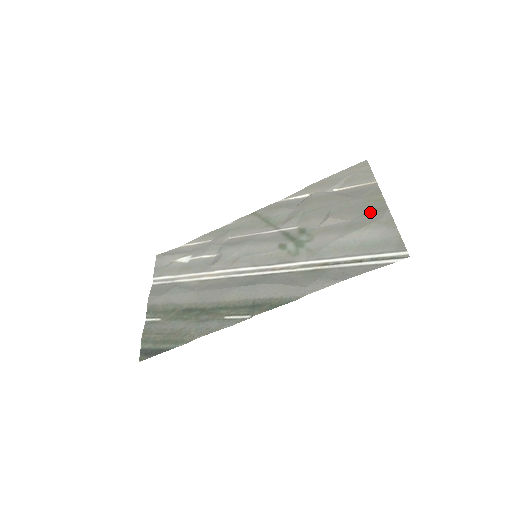
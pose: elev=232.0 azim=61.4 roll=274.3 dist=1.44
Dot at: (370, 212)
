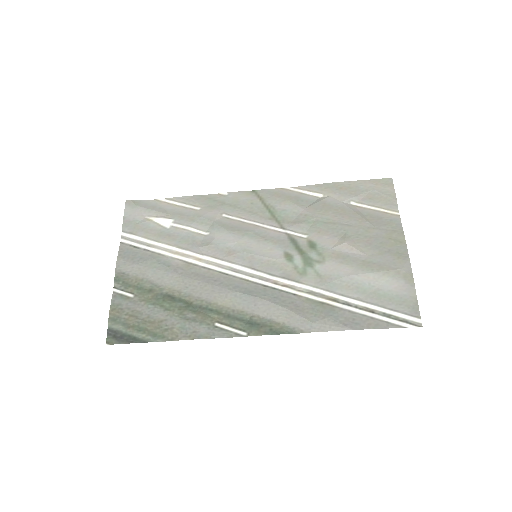
Dot at: (390, 254)
